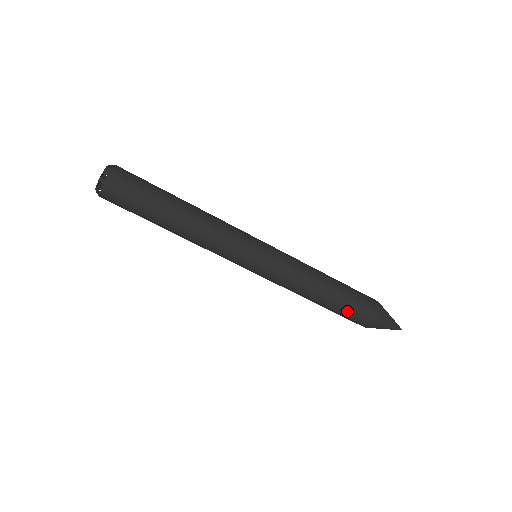
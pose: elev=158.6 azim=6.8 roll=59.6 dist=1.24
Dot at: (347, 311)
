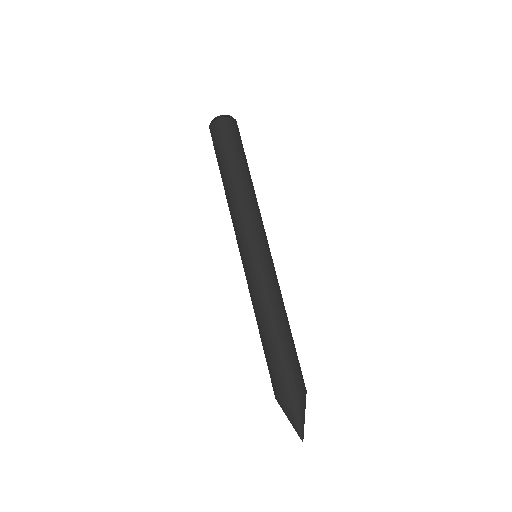
Dot at: (289, 359)
